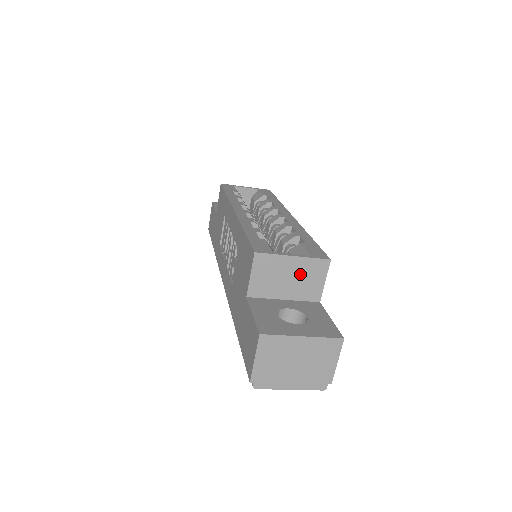
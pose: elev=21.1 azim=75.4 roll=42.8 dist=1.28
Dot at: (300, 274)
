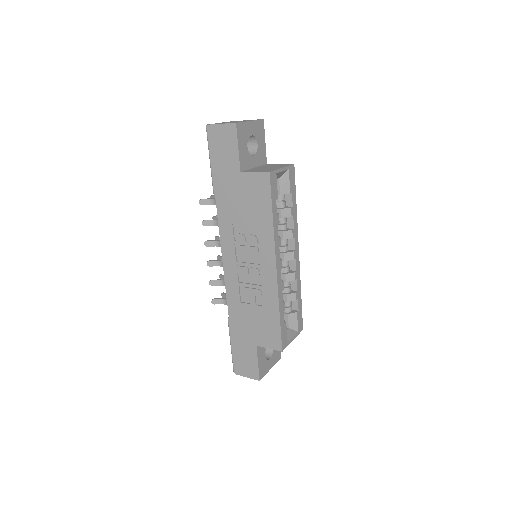
Dot at: occluded
